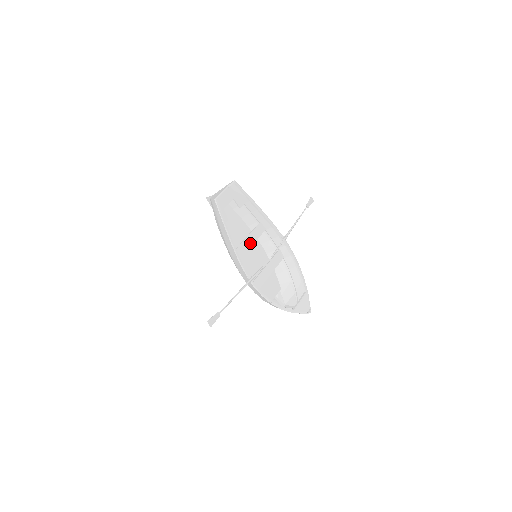
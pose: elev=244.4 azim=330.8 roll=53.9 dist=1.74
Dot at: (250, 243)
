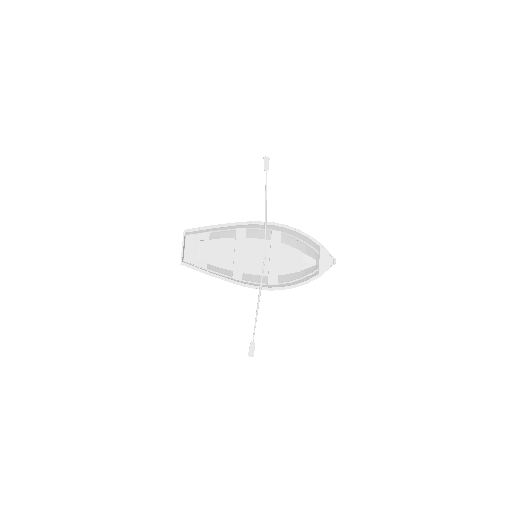
Dot at: (241, 255)
